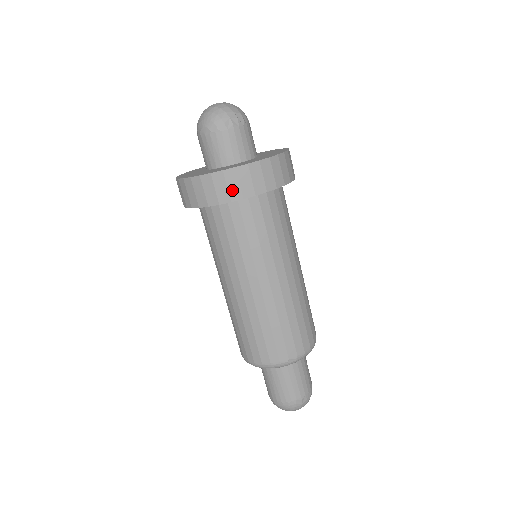
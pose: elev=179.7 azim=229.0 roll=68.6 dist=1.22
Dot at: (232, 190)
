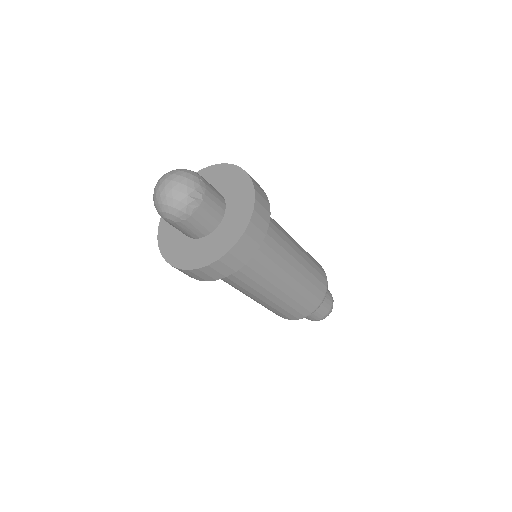
Dot at: (223, 271)
